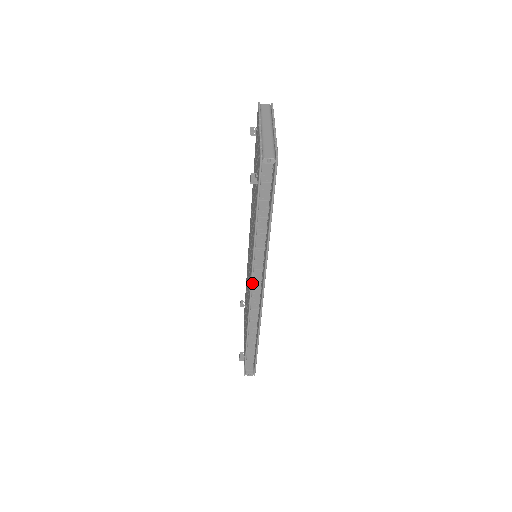
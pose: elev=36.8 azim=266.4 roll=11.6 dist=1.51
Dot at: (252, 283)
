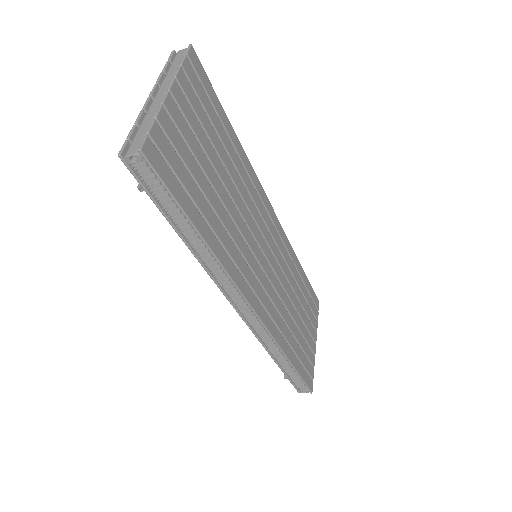
Dot at: (233, 305)
